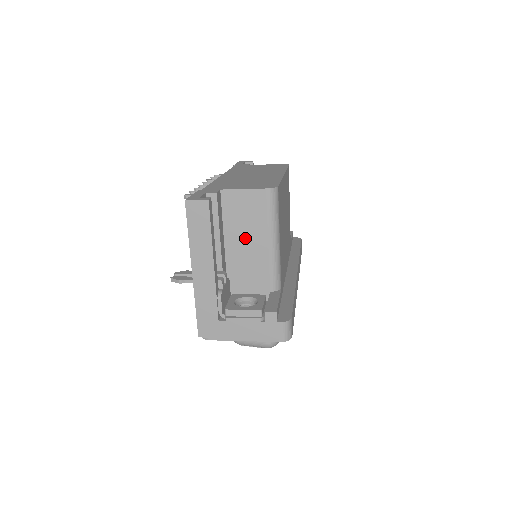
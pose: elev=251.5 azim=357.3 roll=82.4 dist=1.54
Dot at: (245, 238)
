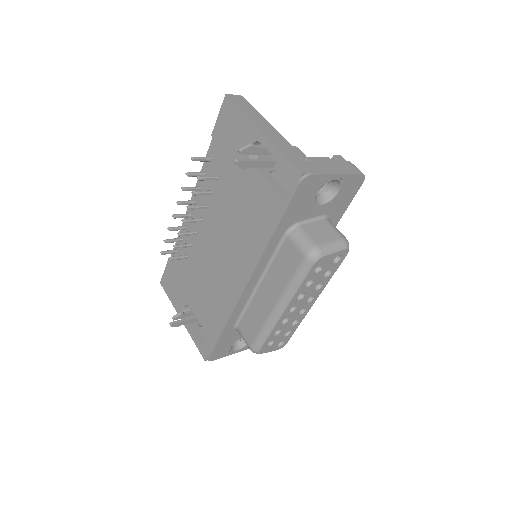
Dot at: occluded
